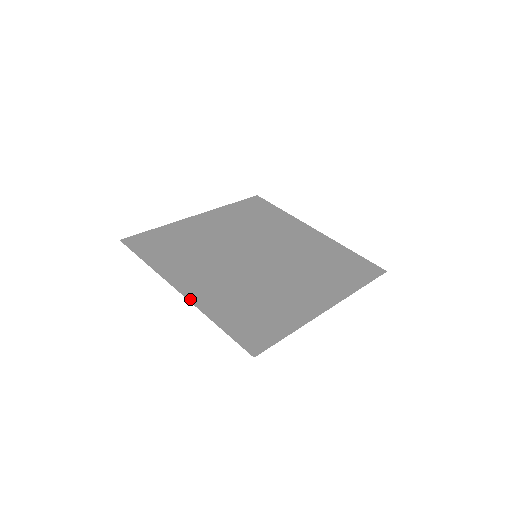
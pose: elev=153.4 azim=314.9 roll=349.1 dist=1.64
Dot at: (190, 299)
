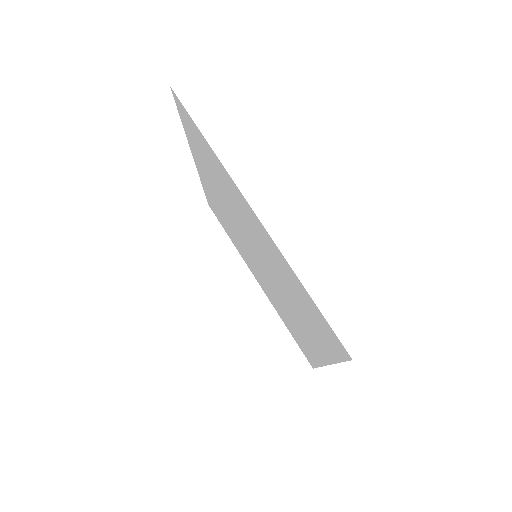
Dot at: (267, 232)
